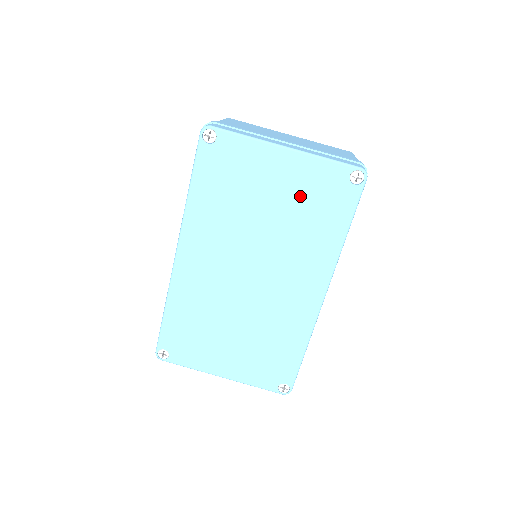
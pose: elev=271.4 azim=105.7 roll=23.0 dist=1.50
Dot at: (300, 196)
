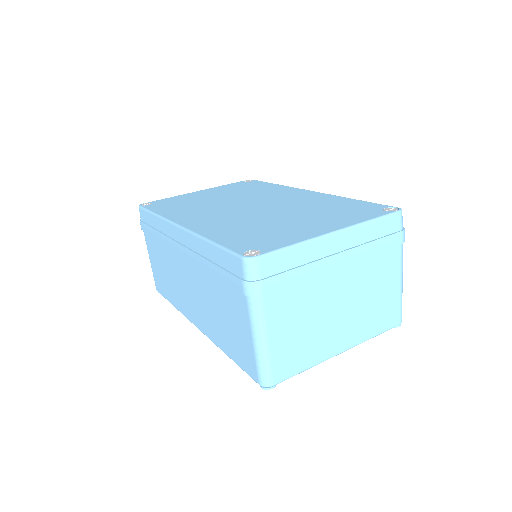
Dot at: (230, 191)
